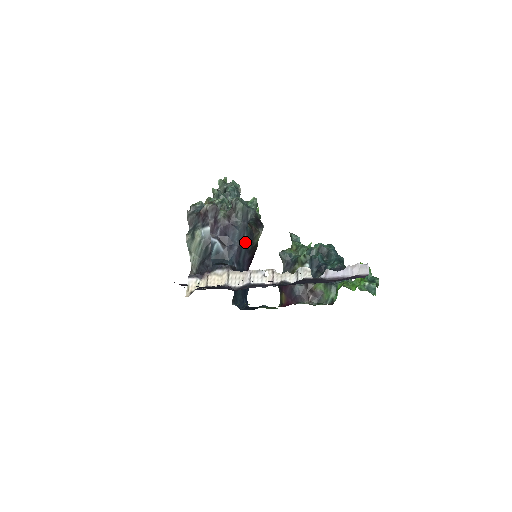
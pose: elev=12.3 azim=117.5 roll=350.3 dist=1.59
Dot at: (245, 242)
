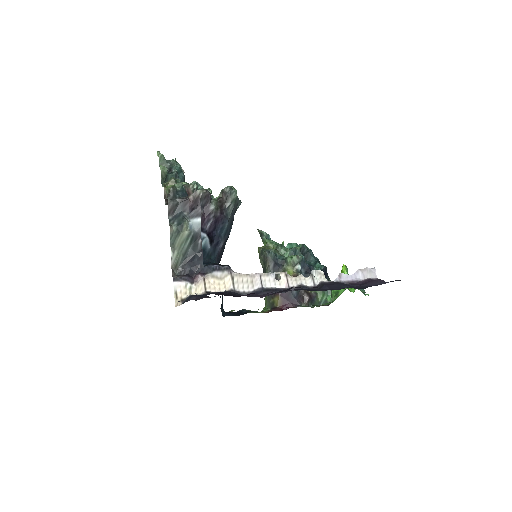
Dot at: (227, 238)
